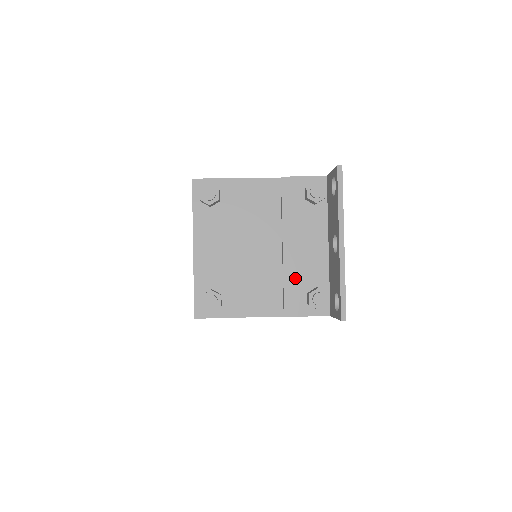
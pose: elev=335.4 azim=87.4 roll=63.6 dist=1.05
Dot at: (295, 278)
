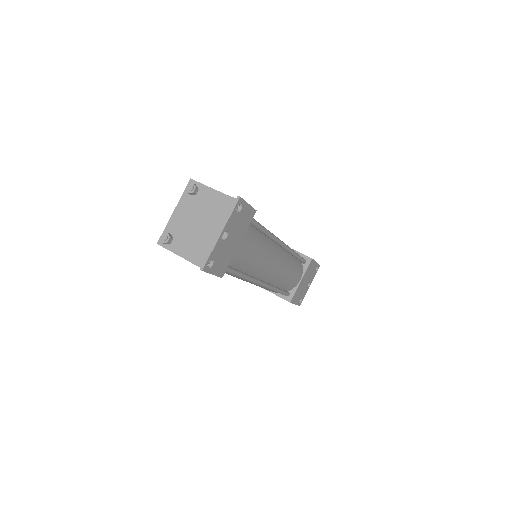
Dot at: (206, 247)
